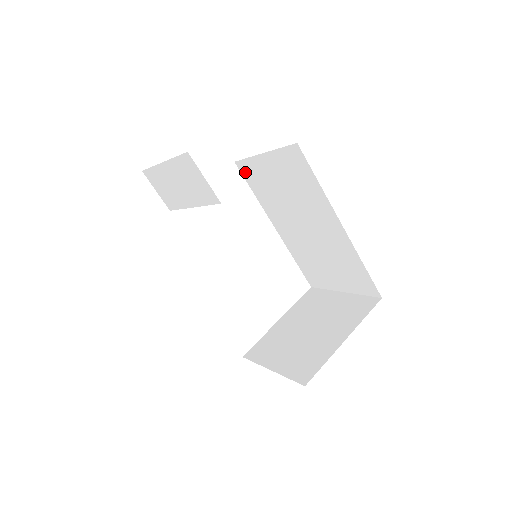
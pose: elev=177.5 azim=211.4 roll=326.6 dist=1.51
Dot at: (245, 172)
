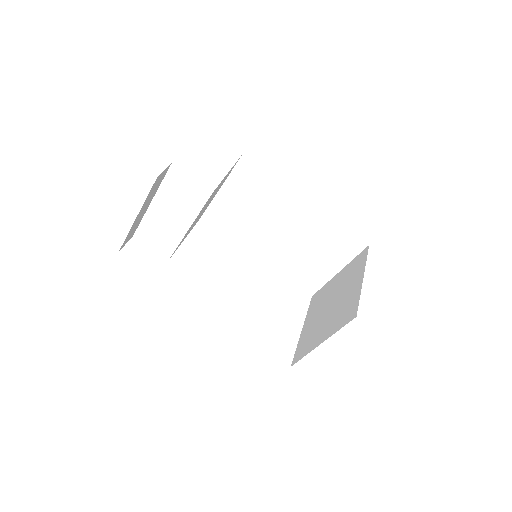
Dot at: (212, 220)
